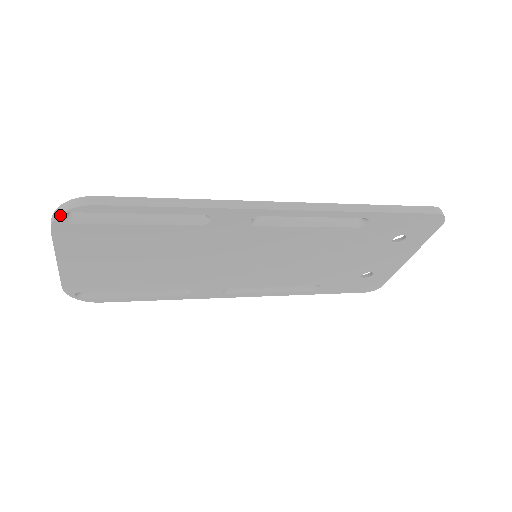
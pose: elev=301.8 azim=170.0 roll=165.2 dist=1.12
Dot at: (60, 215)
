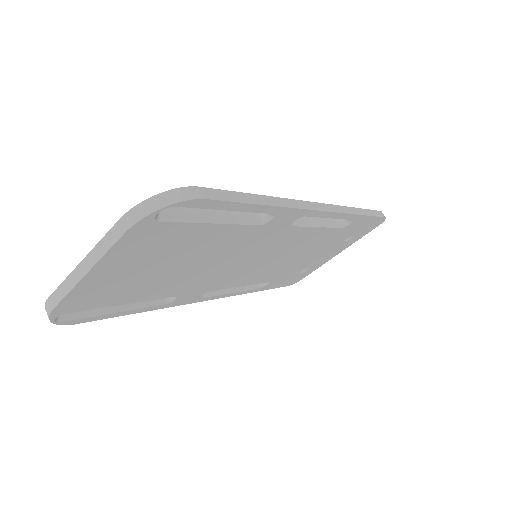
Dot at: (159, 210)
